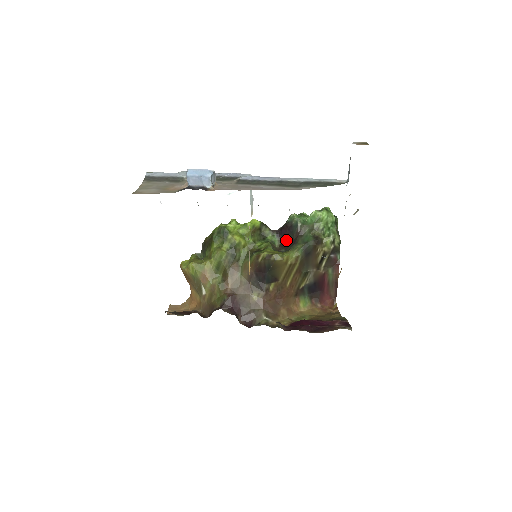
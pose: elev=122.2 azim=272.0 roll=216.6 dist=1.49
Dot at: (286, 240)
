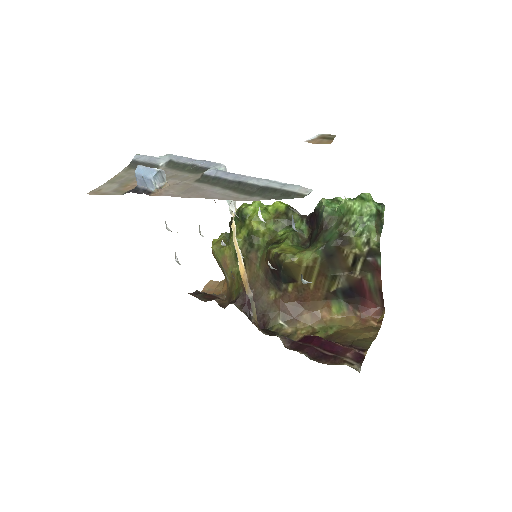
Dot at: (312, 232)
